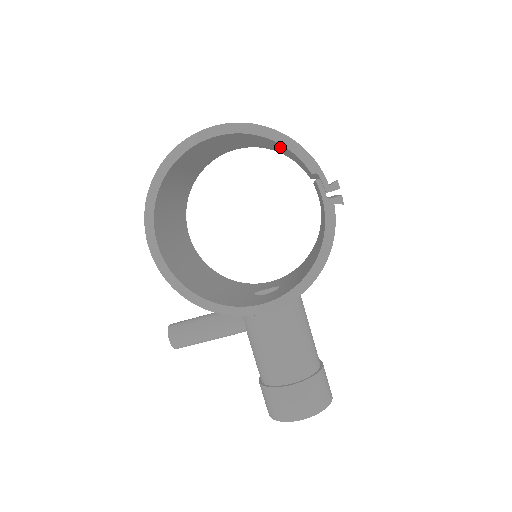
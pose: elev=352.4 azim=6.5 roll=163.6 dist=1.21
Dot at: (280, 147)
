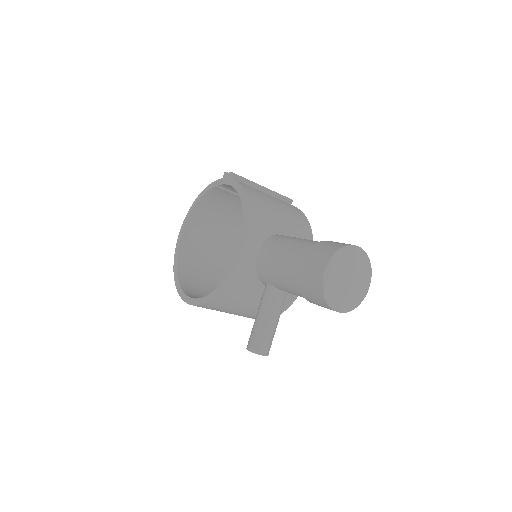
Dot at: (219, 207)
